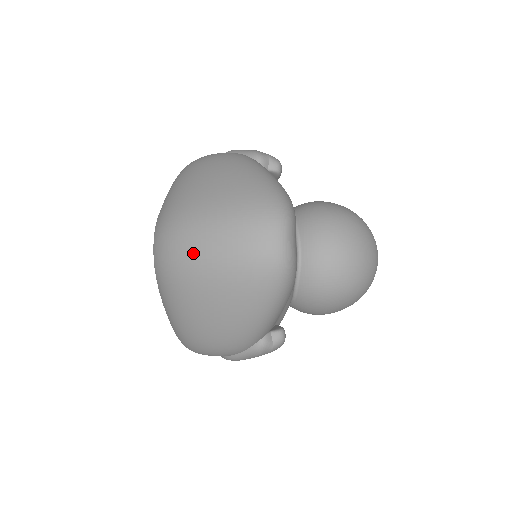
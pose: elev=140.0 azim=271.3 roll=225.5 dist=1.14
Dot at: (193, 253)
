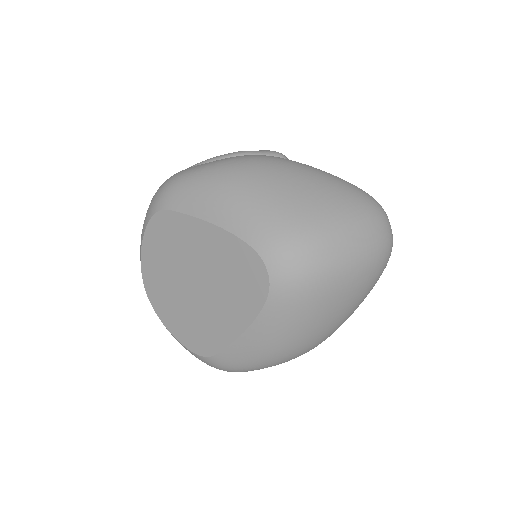
Dot at: (338, 261)
